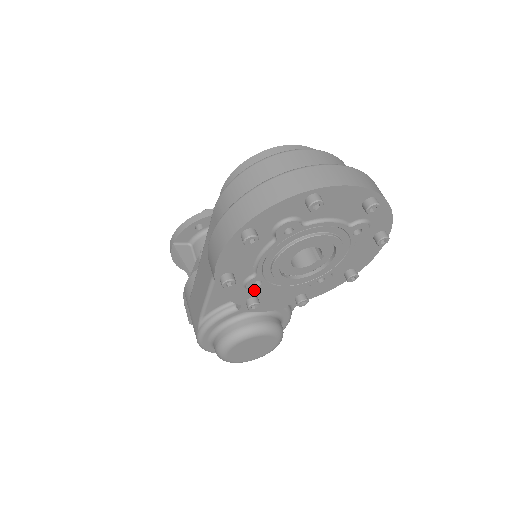
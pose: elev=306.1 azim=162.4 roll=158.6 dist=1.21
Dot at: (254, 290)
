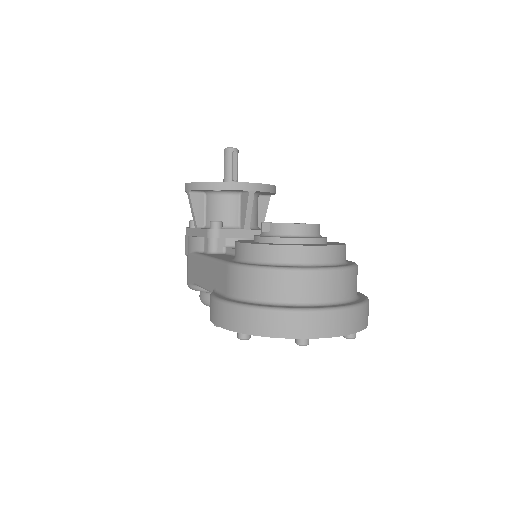
Dot at: occluded
